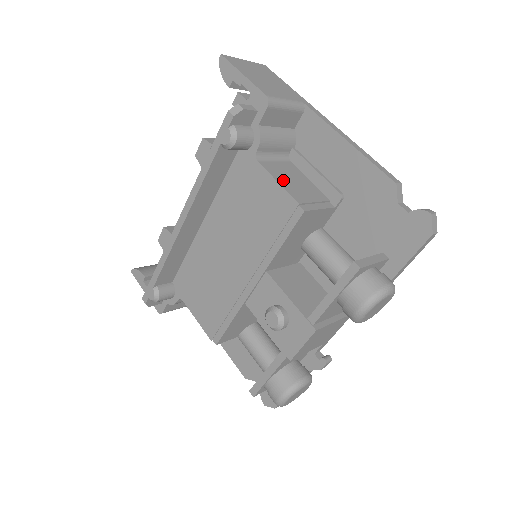
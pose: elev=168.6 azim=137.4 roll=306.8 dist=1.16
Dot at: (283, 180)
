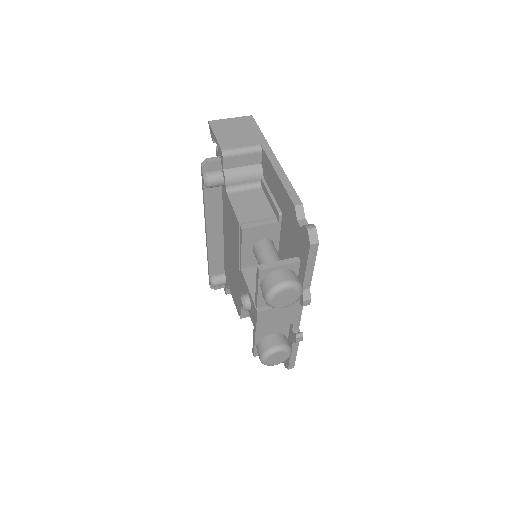
Dot at: (240, 206)
